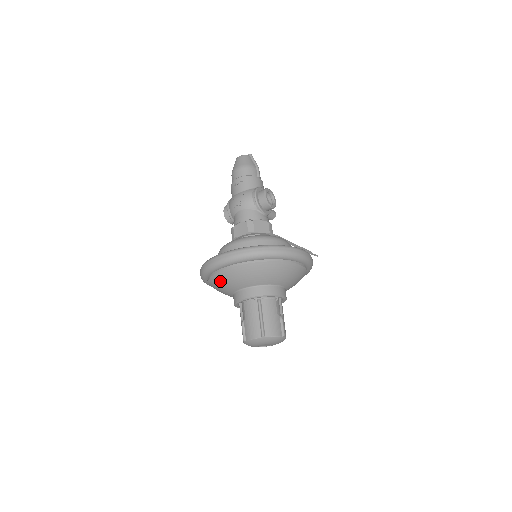
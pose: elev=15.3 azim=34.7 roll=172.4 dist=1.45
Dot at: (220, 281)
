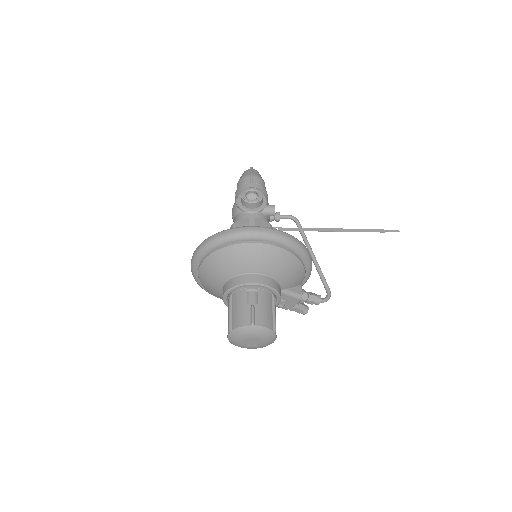
Dot at: (210, 291)
